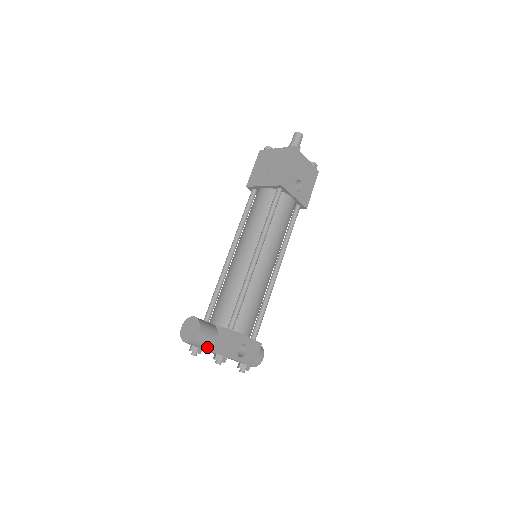
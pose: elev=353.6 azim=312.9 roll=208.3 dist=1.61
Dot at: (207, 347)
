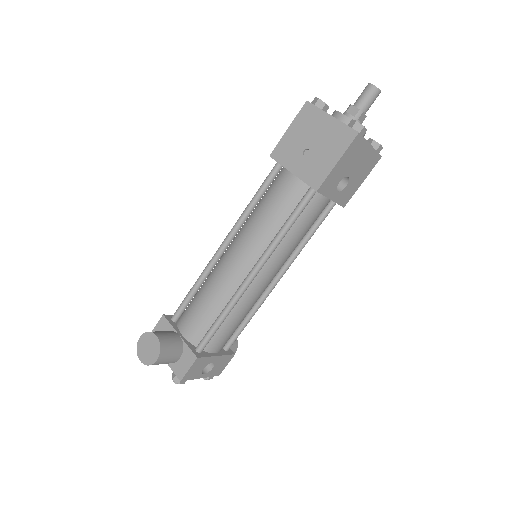
Dot at: (167, 363)
